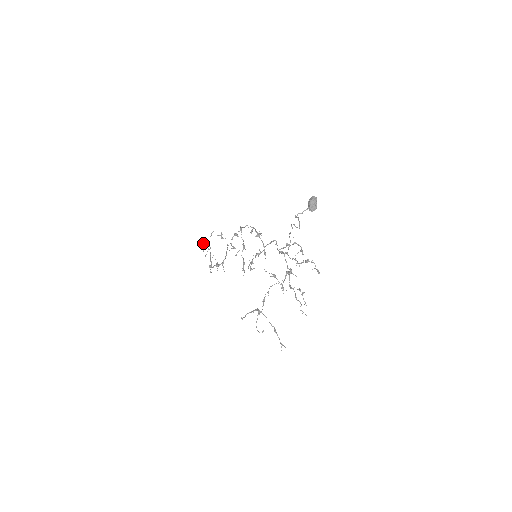
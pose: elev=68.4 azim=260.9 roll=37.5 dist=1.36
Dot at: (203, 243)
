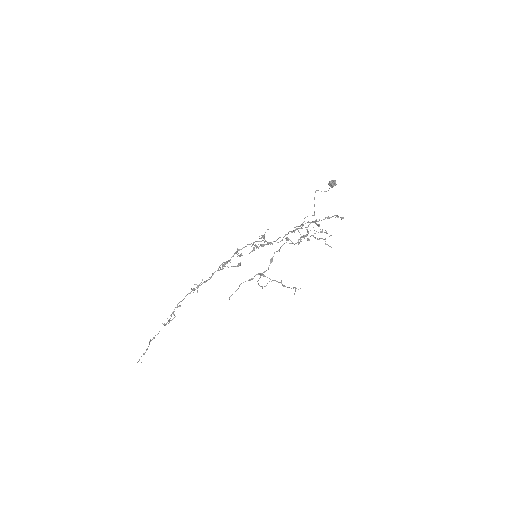
Dot at: (143, 353)
